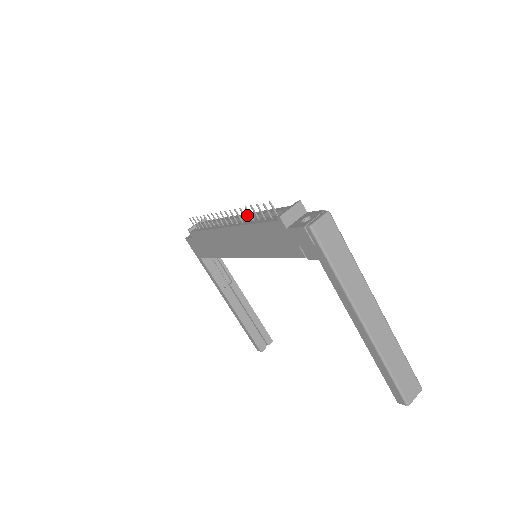
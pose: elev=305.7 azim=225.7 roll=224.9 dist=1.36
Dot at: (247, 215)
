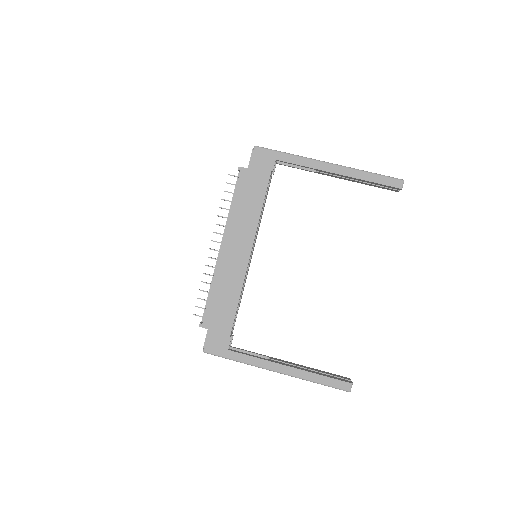
Dot at: occluded
